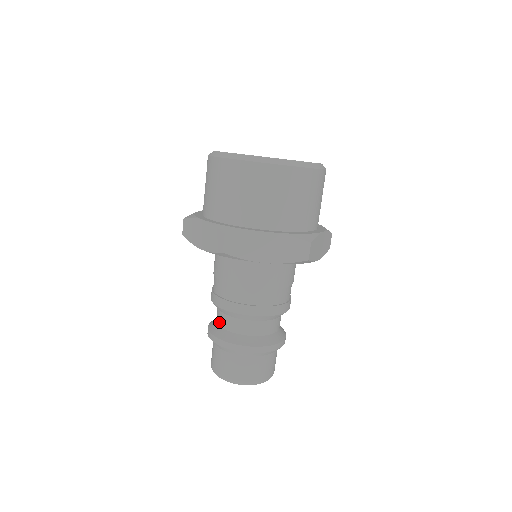
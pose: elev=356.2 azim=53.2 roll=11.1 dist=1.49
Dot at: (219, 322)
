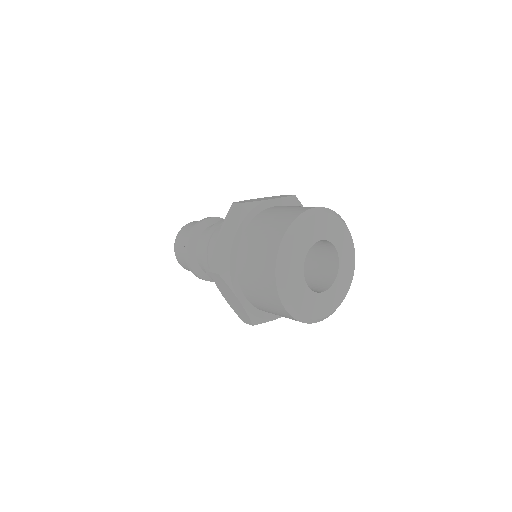
Dot at: (201, 266)
